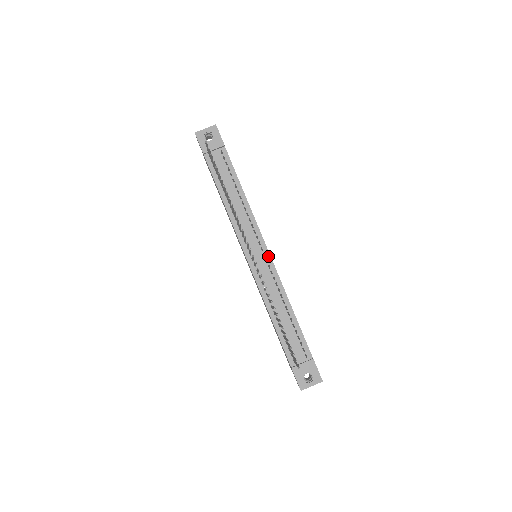
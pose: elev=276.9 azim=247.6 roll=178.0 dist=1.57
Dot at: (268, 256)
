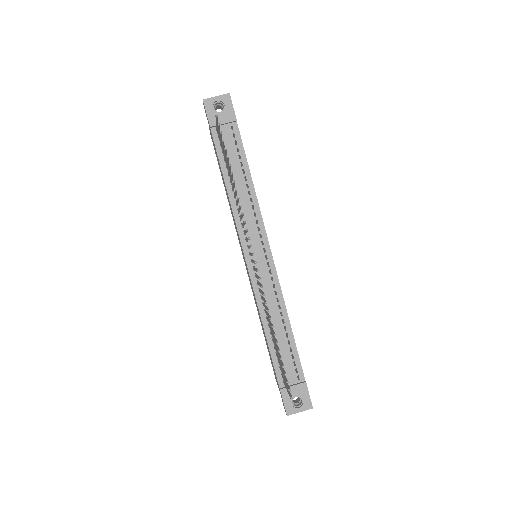
Dot at: (270, 259)
